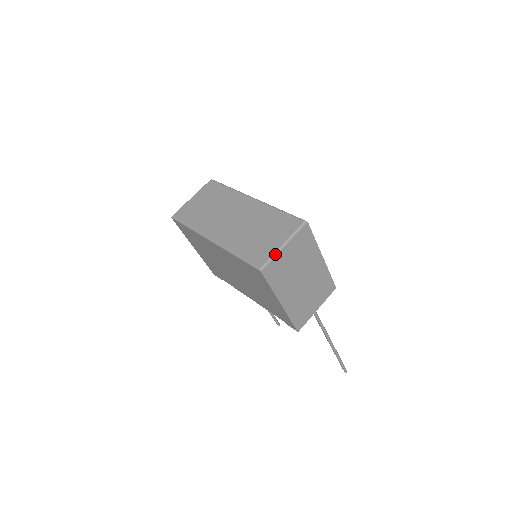
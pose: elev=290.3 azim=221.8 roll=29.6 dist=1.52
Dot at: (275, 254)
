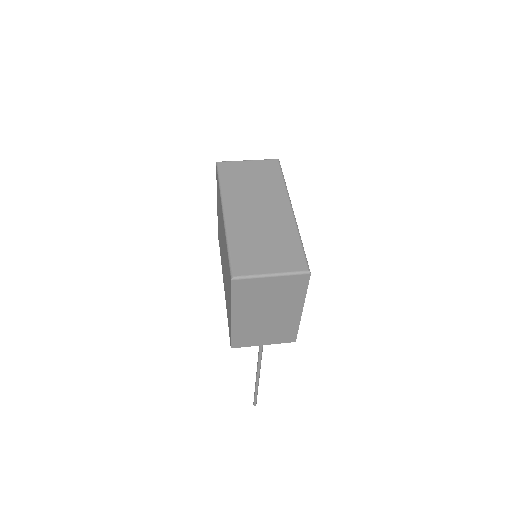
Dot at: (257, 276)
